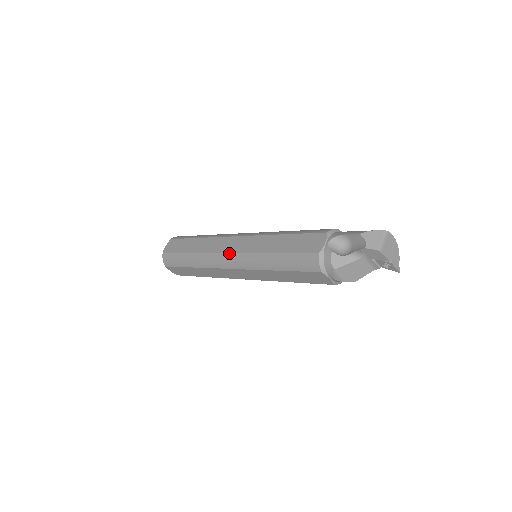
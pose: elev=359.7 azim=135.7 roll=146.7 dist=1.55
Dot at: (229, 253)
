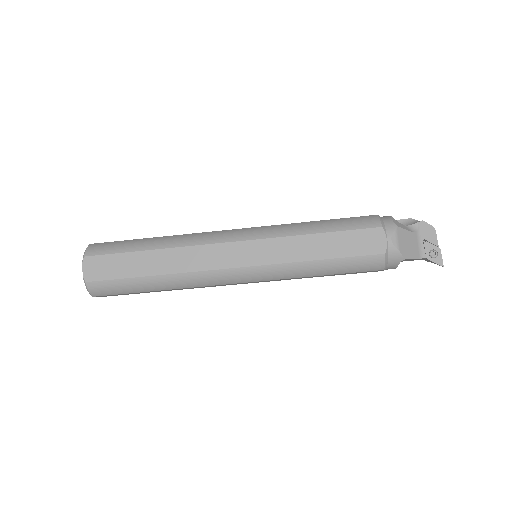
Dot at: (236, 229)
